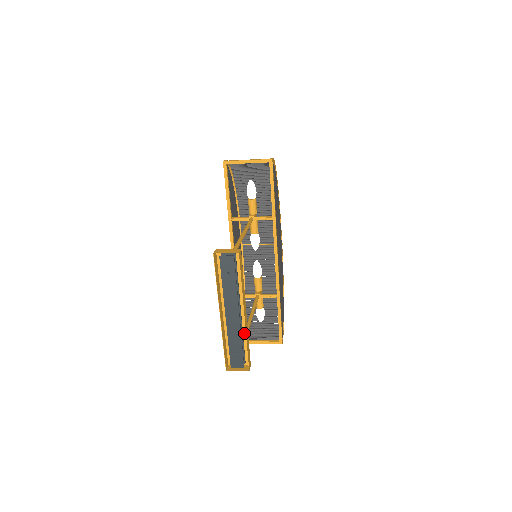
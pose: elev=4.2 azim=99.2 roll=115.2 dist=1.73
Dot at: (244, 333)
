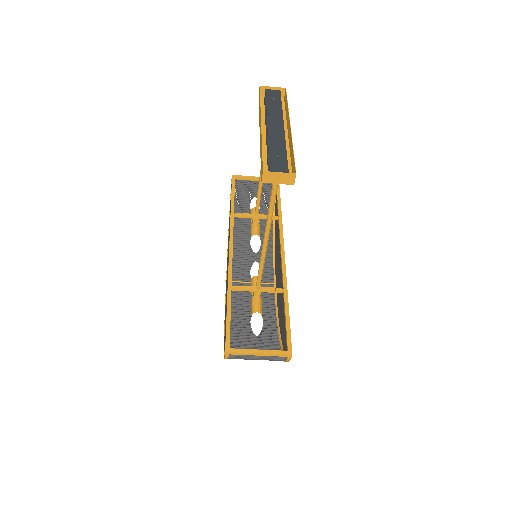
Dot at: occluded
